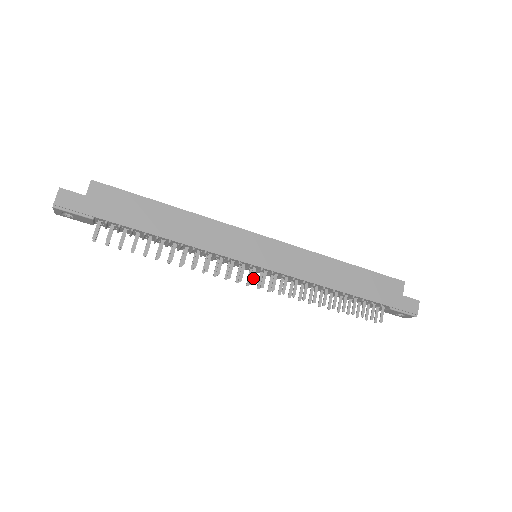
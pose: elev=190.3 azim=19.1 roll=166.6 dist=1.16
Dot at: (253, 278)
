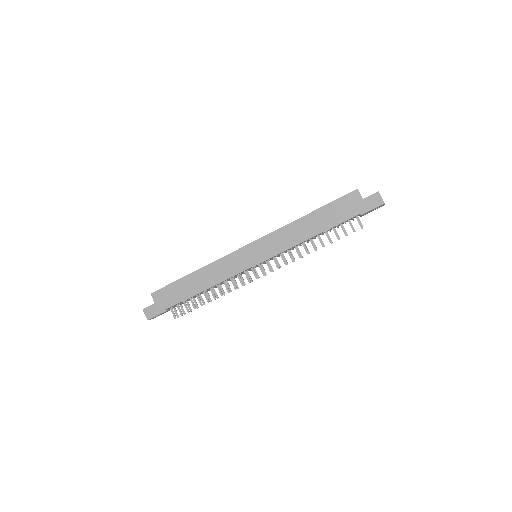
Dot at: (262, 271)
